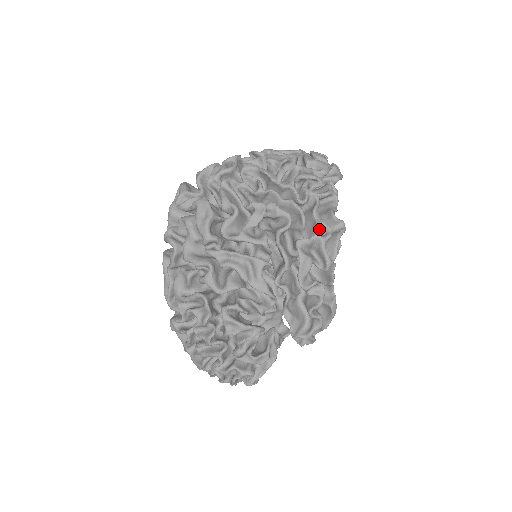
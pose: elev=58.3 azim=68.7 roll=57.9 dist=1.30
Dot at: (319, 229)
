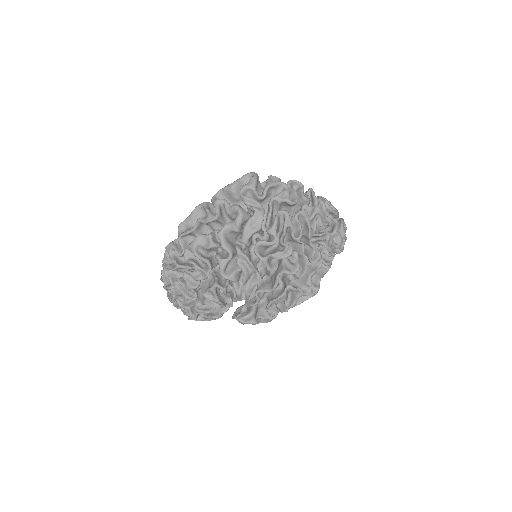
Dot at: (305, 285)
